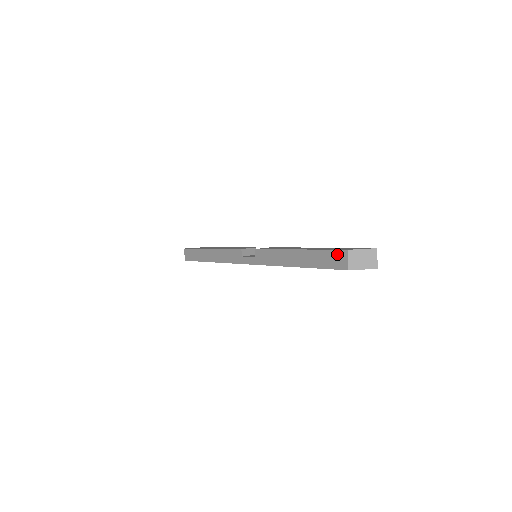
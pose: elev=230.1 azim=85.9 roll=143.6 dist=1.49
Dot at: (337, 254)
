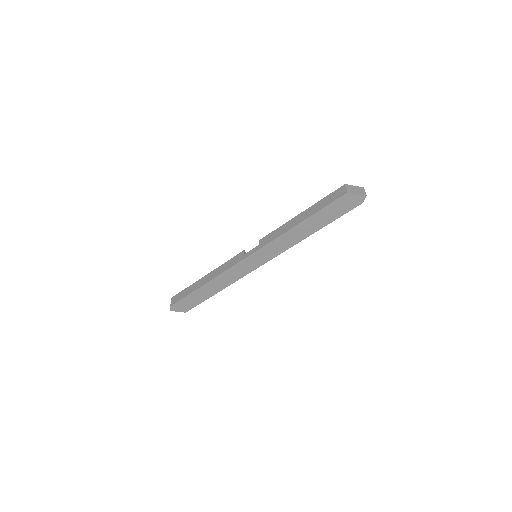
Dot at: (337, 191)
